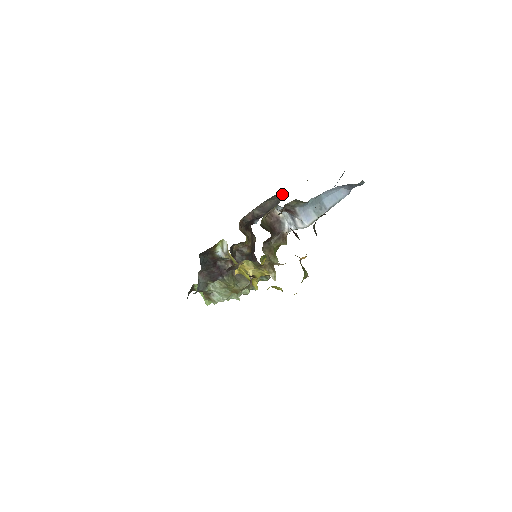
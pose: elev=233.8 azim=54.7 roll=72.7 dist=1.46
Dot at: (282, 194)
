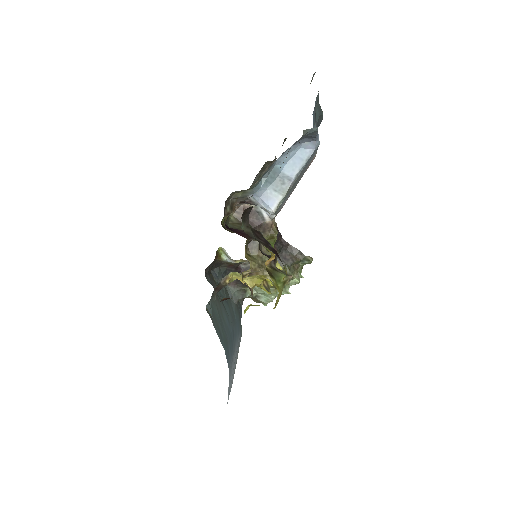
Dot at: occluded
